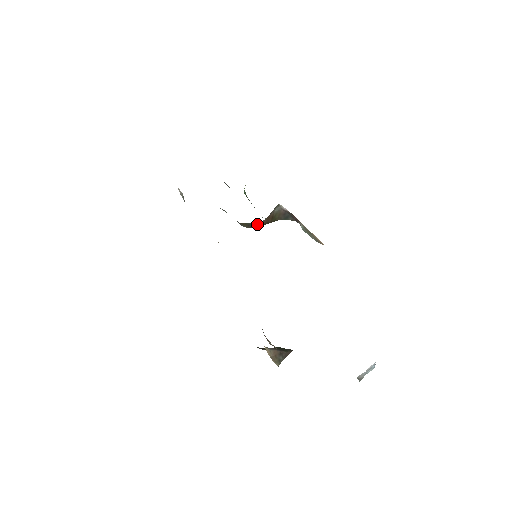
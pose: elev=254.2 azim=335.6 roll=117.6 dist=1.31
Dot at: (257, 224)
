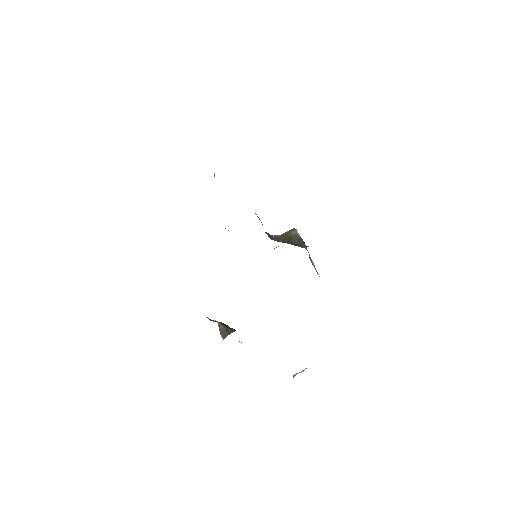
Dot at: (276, 238)
